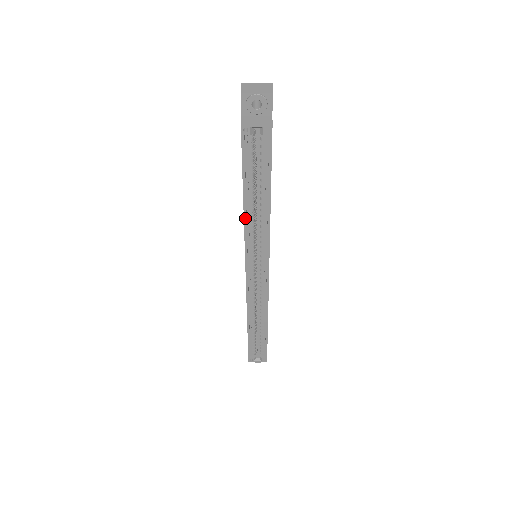
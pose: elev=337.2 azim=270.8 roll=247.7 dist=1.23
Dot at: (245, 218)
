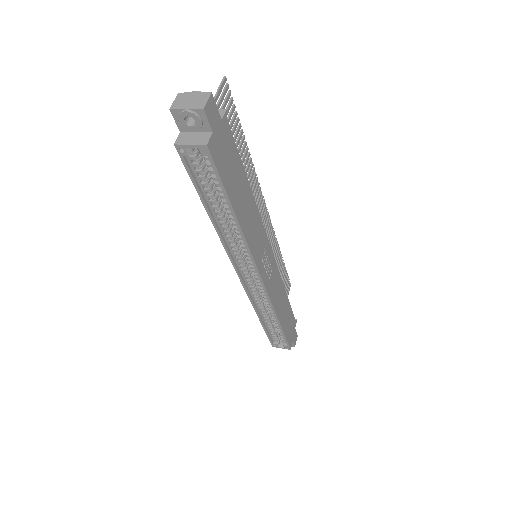
Dot at: (217, 230)
